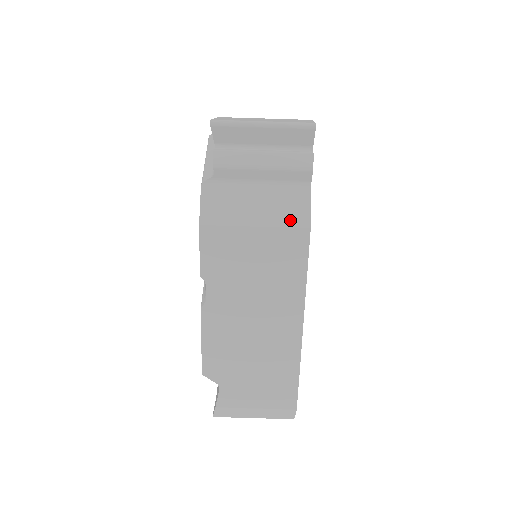
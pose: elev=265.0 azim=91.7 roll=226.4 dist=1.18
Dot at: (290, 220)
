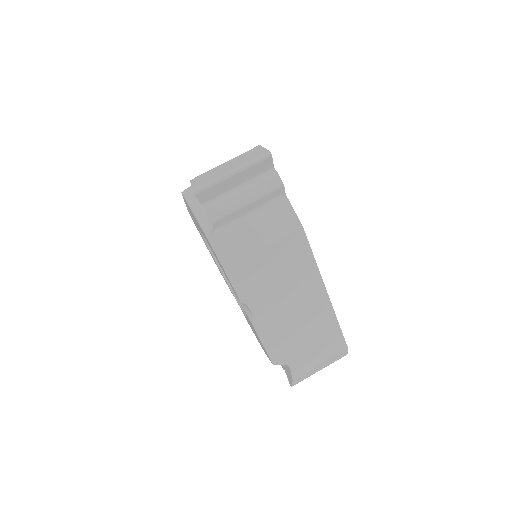
Dot at: (285, 229)
